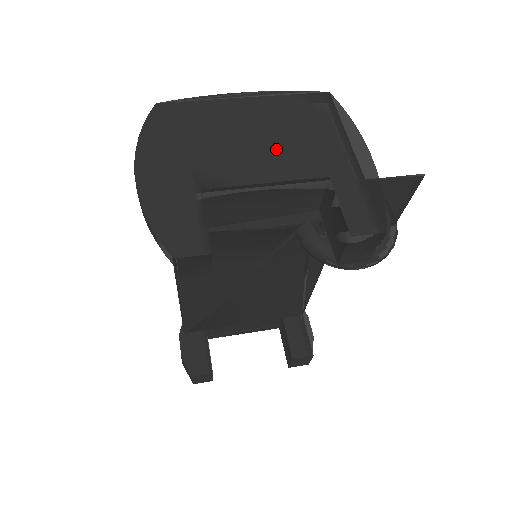
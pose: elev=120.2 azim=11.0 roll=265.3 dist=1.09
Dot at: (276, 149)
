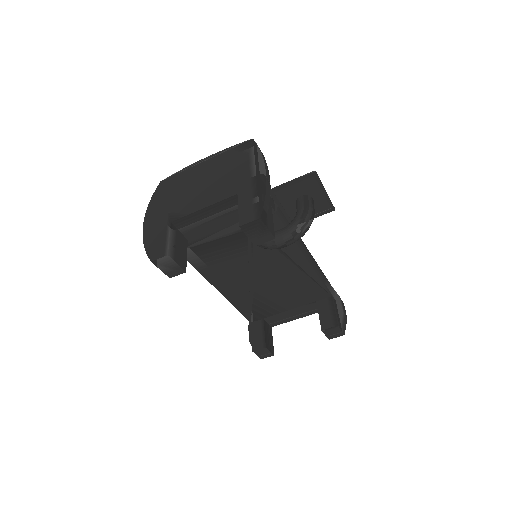
Dot at: (213, 187)
